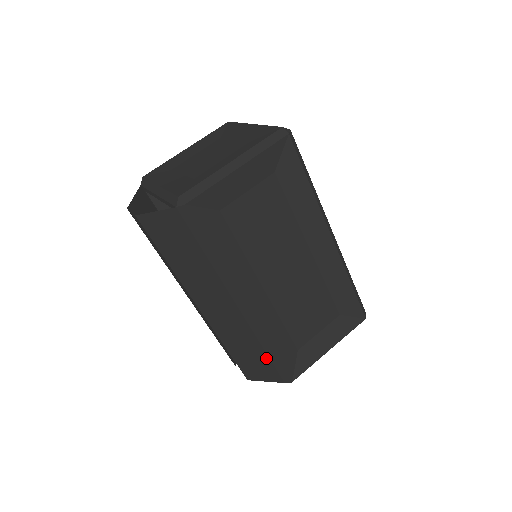
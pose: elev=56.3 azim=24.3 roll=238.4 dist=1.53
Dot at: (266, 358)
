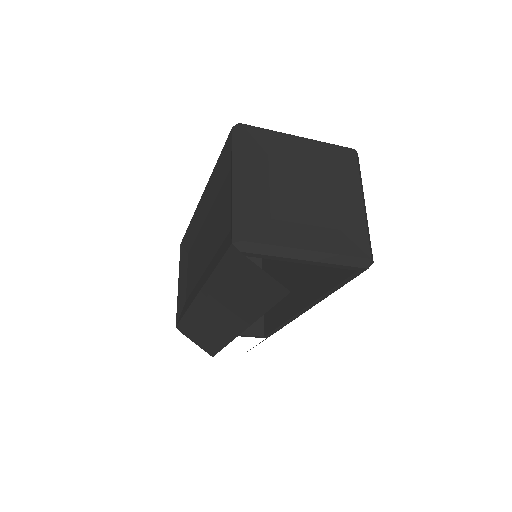
Dot at: occluded
